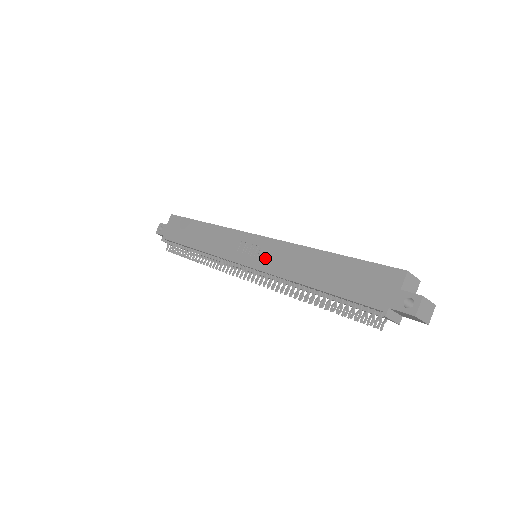
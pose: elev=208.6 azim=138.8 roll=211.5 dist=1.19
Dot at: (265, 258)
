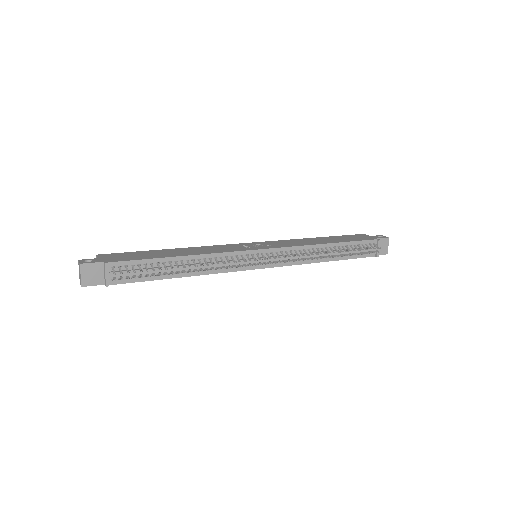
Dot at: (277, 244)
